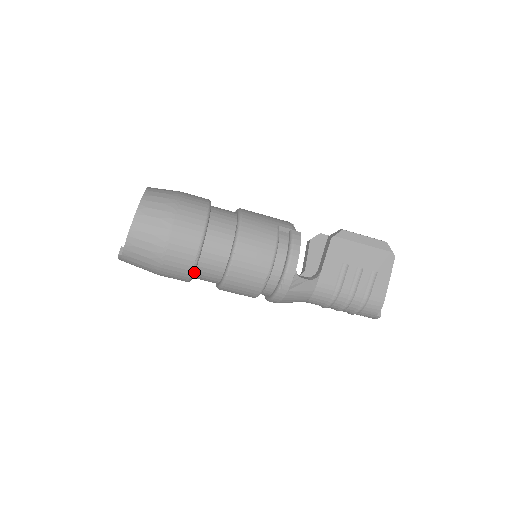
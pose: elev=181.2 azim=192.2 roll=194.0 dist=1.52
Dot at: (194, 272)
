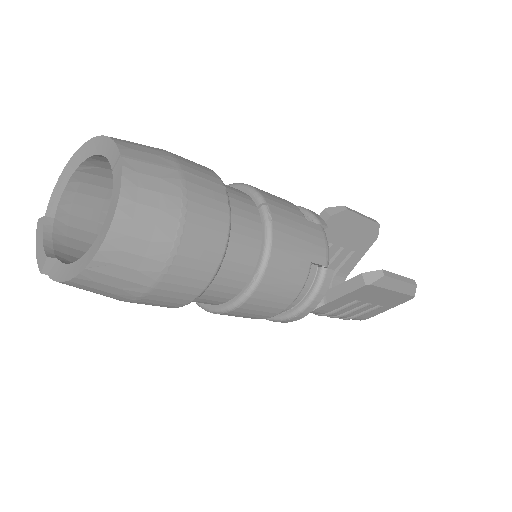
Dot at: occluded
